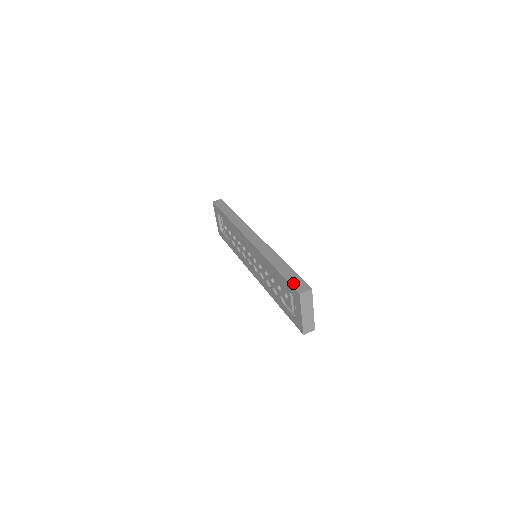
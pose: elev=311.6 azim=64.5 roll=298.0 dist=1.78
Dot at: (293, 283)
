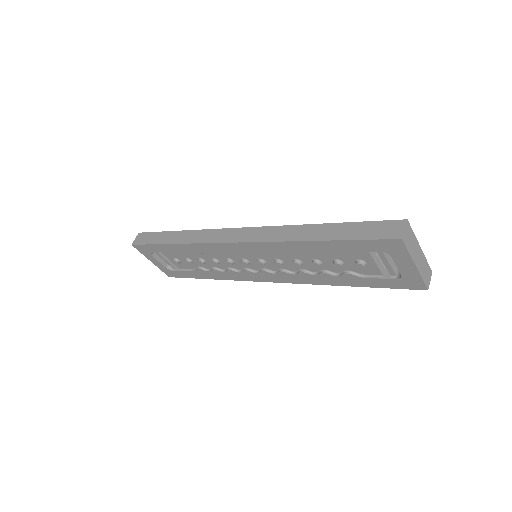
Dot at: (372, 235)
